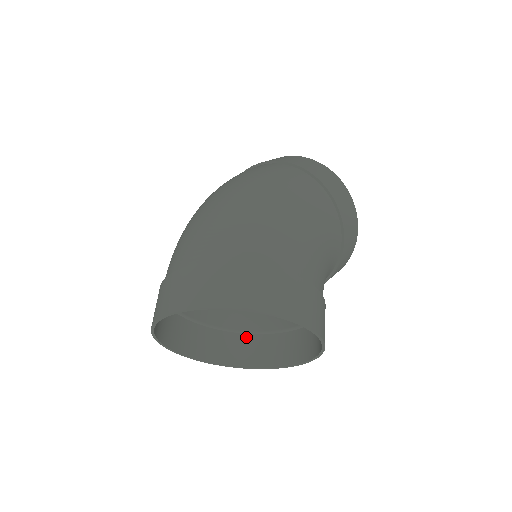
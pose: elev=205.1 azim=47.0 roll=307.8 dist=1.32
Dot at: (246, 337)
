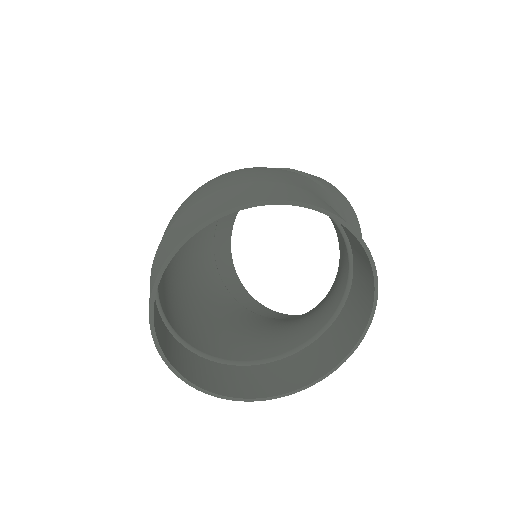
Dot at: (290, 359)
